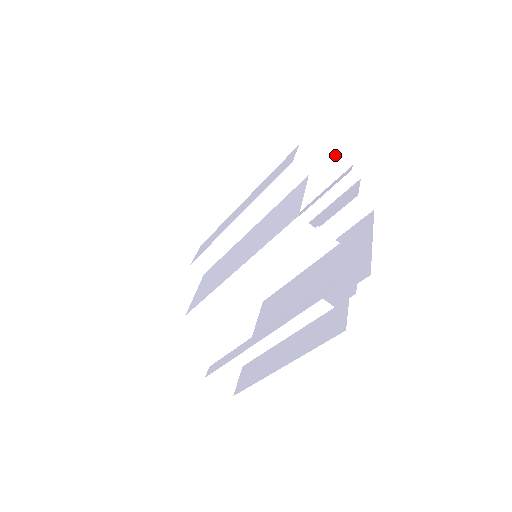
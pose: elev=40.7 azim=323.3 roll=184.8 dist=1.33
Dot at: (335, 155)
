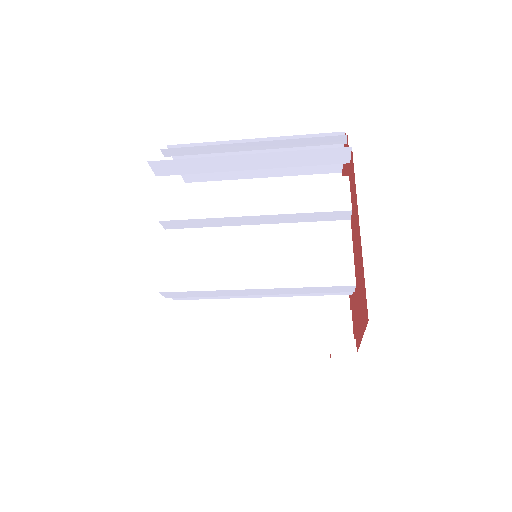
Dot at: occluded
